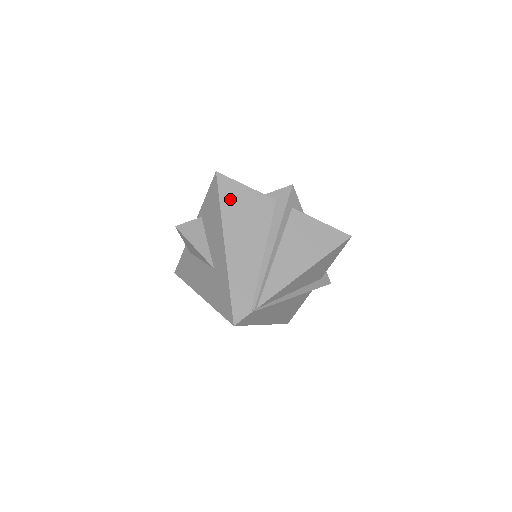
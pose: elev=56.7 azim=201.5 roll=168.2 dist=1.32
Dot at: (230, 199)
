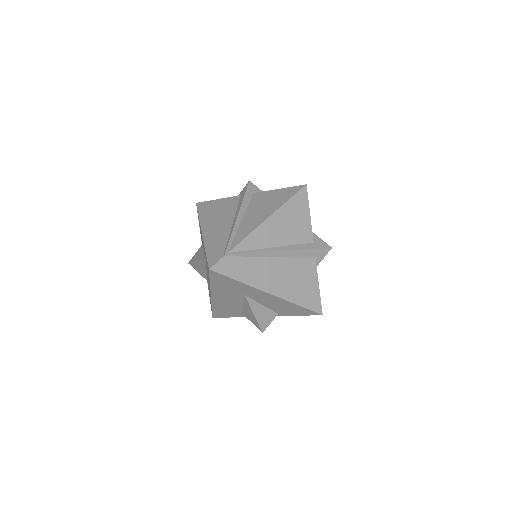
Dot at: (206, 210)
